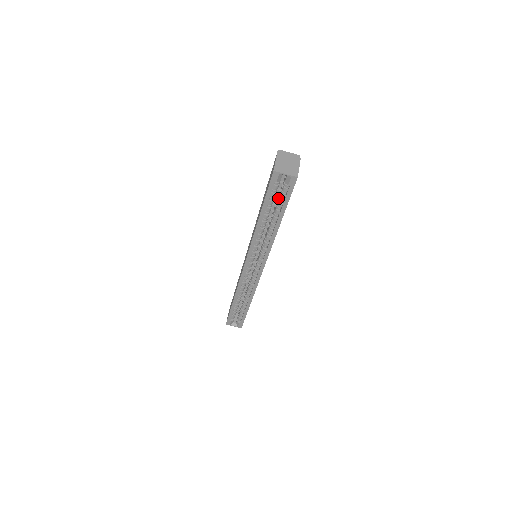
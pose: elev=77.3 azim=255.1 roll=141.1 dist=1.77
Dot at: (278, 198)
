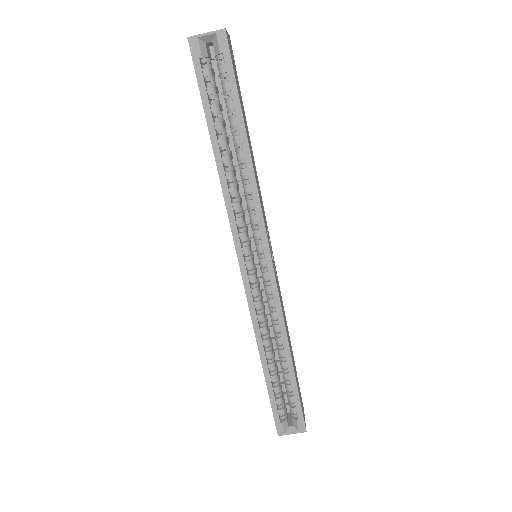
Dot at: occluded
